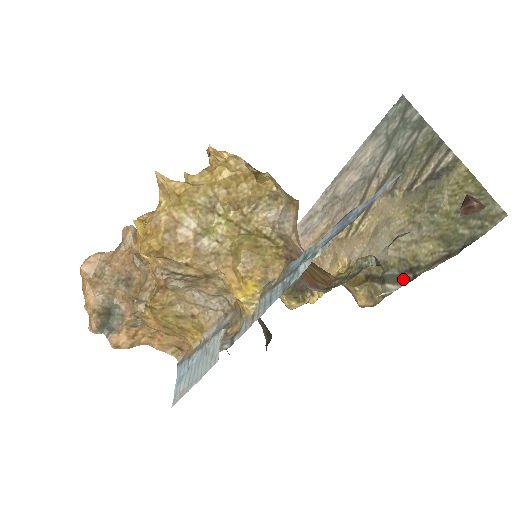
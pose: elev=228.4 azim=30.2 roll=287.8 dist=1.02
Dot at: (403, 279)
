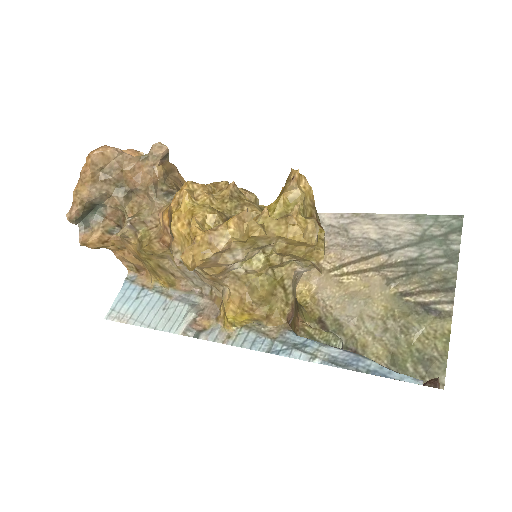
Dot at: occluded
